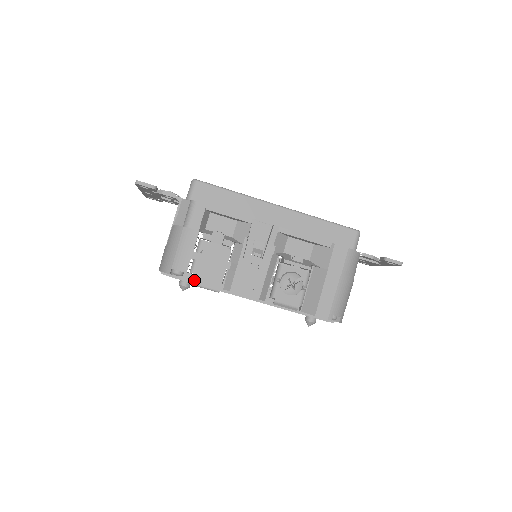
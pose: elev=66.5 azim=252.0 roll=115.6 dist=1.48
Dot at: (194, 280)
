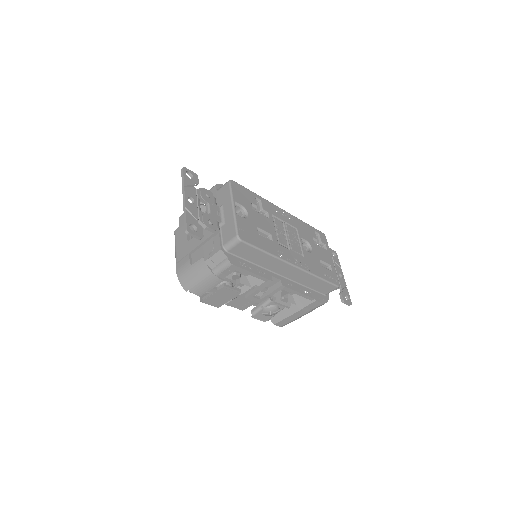
Dot at: (203, 301)
